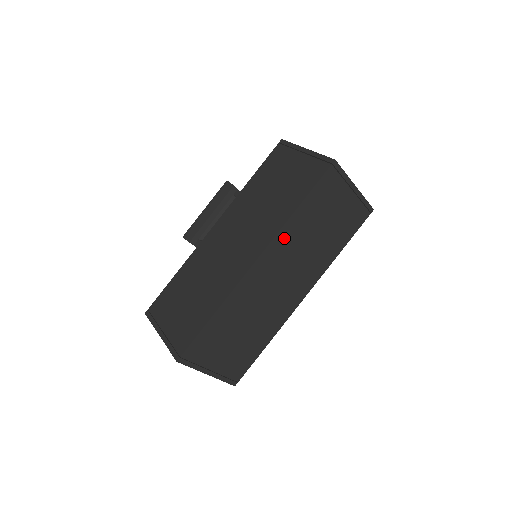
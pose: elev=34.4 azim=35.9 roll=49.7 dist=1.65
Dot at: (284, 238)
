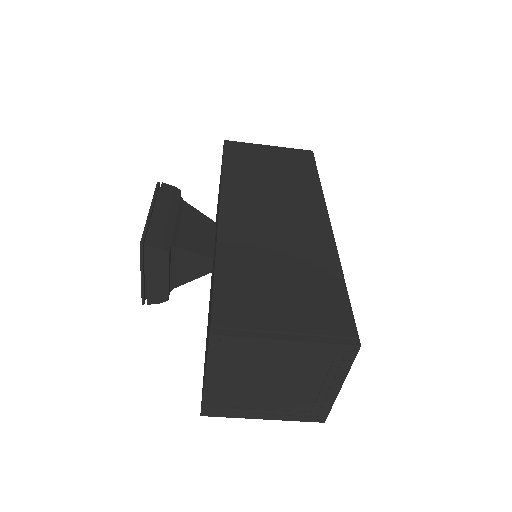
Dot at: occluded
